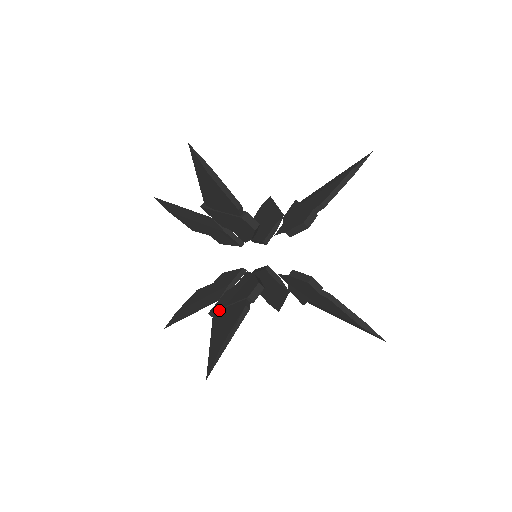
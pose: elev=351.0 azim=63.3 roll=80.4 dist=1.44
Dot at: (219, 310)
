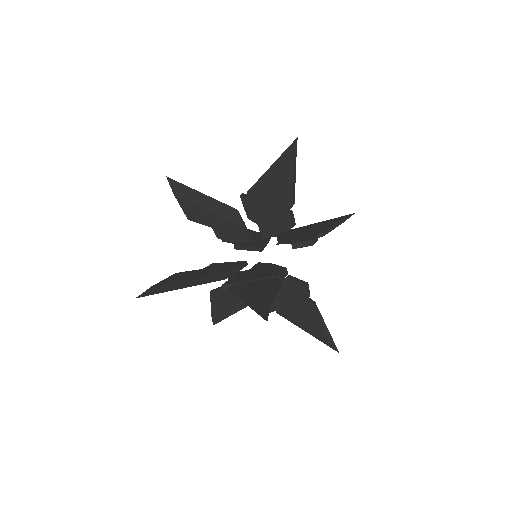
Dot at: (238, 283)
